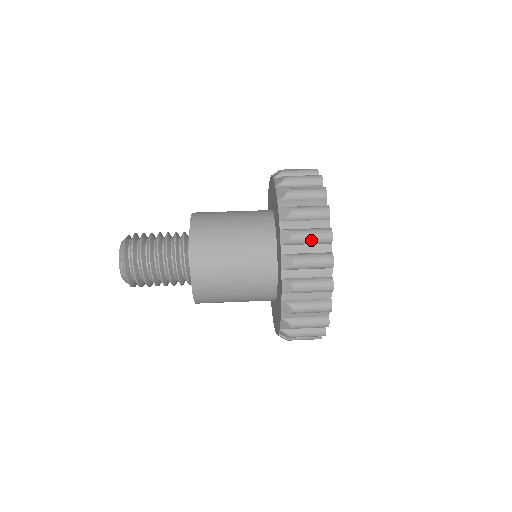
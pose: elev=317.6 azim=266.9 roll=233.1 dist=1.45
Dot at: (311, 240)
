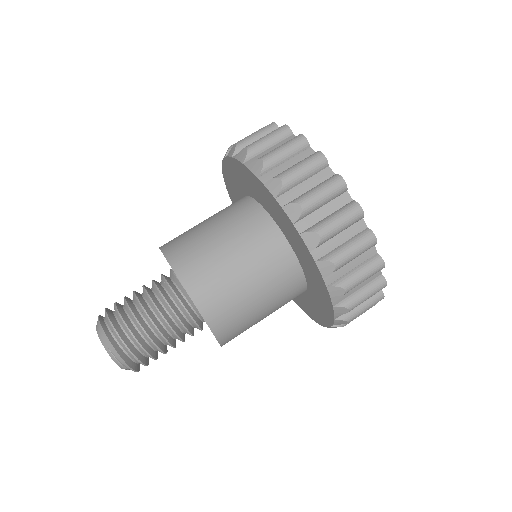
Dot at: (342, 228)
